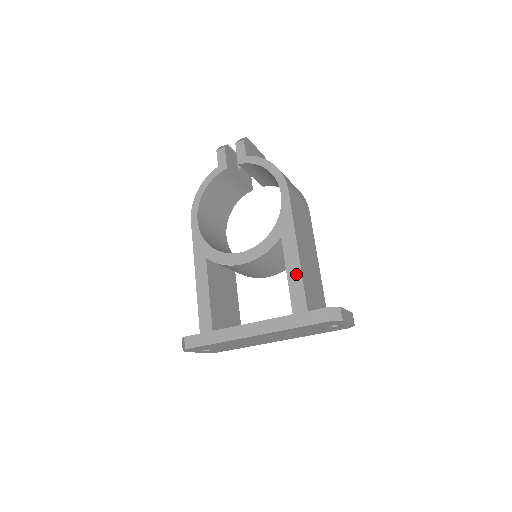
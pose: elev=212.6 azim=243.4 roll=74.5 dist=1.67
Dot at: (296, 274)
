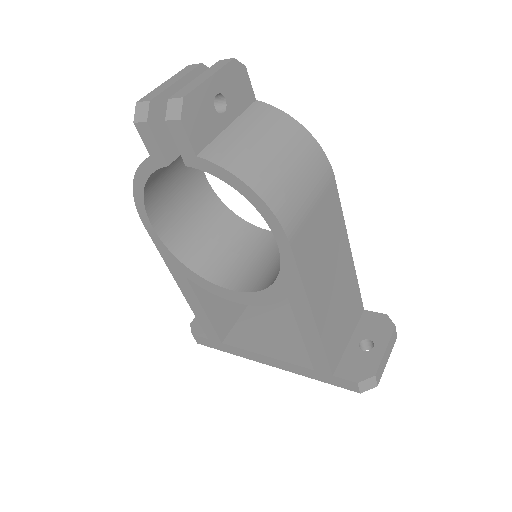
Dot at: (314, 342)
